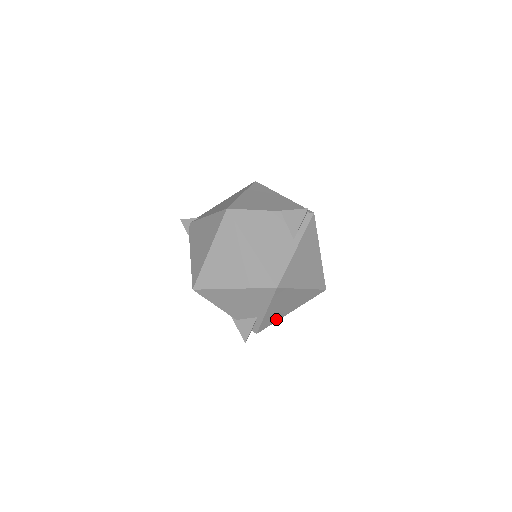
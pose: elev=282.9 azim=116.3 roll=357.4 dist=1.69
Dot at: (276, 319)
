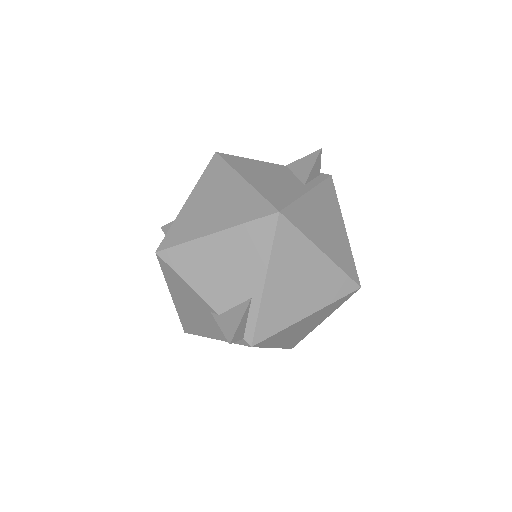
Dot at: (284, 321)
